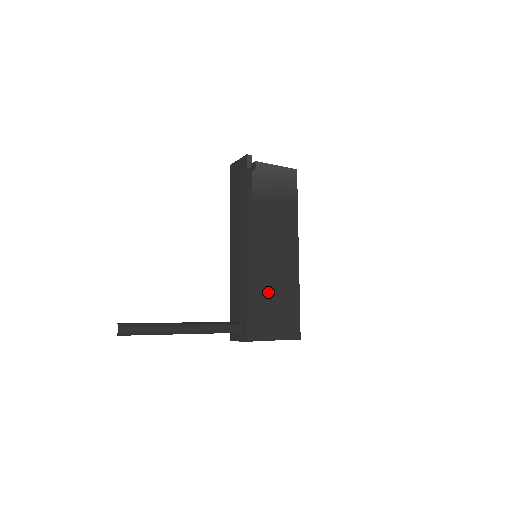
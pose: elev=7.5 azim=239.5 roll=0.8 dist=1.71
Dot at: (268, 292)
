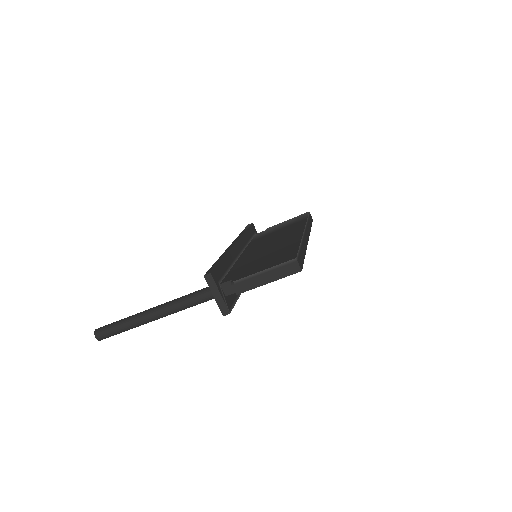
Dot at: (258, 258)
